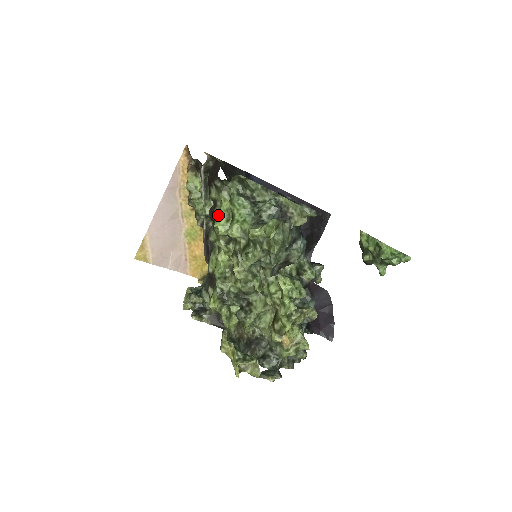
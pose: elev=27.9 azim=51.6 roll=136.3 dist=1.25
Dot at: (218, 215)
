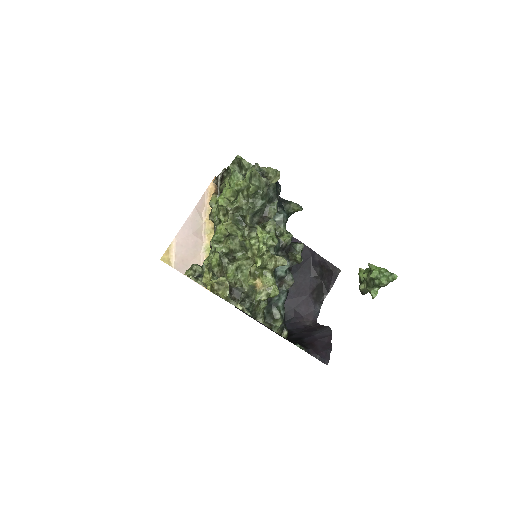
Dot at: occluded
